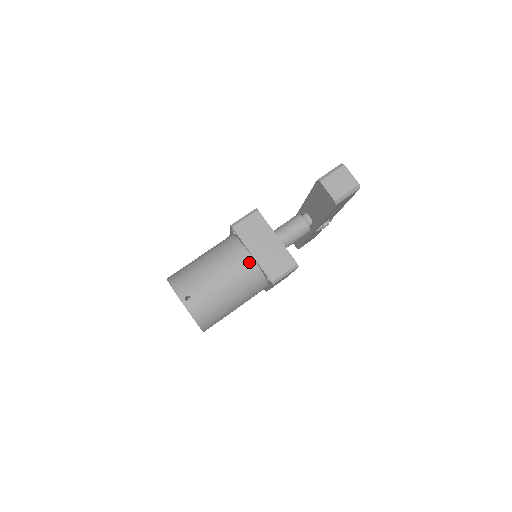
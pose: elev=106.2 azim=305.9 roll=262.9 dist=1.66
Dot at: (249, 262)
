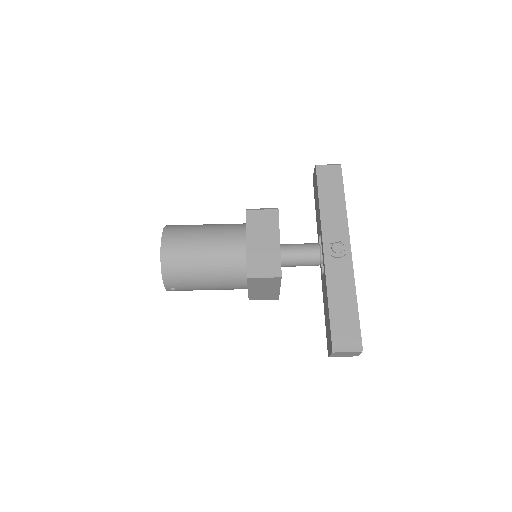
Dot at: occluded
